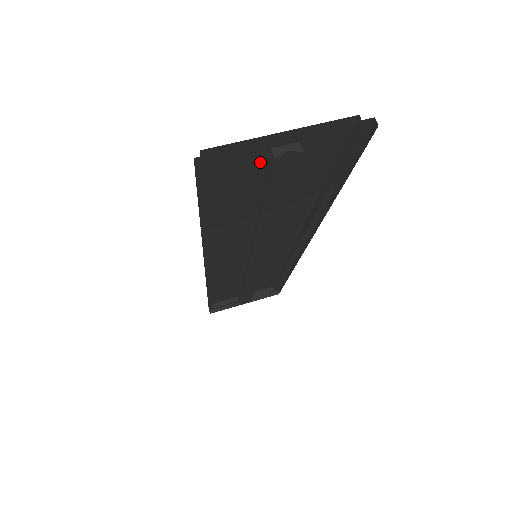
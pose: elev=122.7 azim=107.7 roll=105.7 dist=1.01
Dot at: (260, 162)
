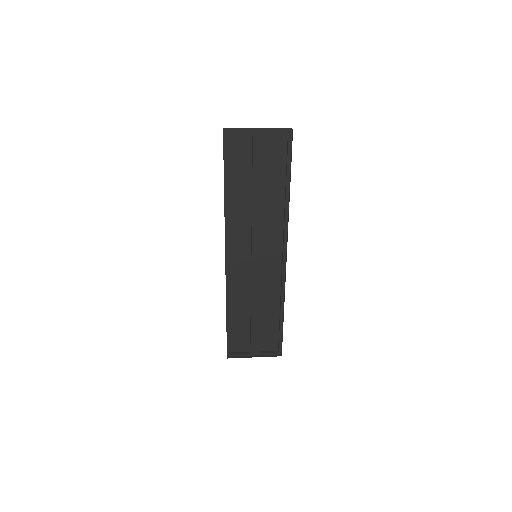
Dot at: (250, 150)
